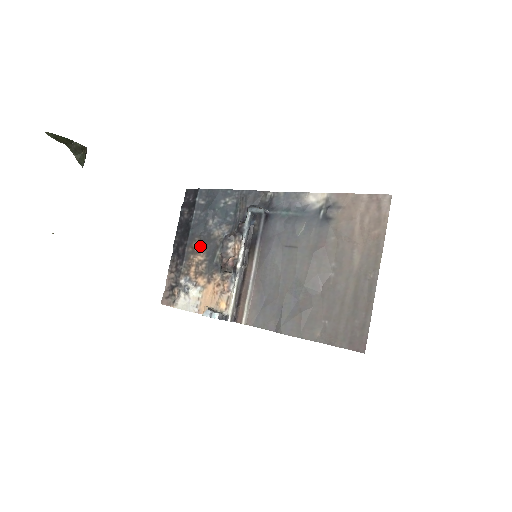
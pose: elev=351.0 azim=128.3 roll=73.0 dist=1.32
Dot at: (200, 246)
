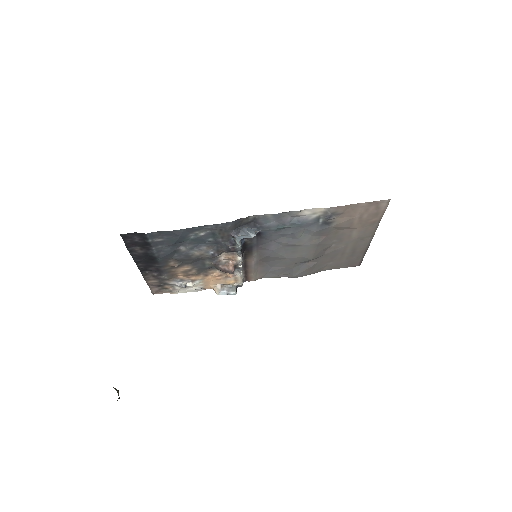
Dot at: (180, 263)
